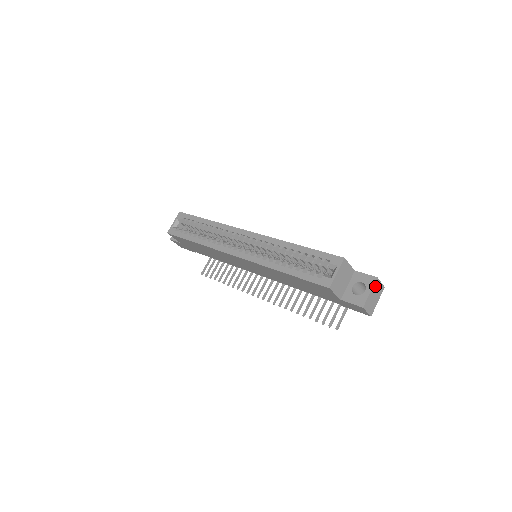
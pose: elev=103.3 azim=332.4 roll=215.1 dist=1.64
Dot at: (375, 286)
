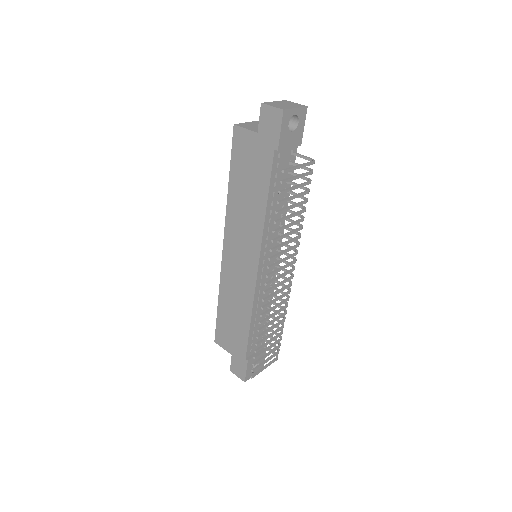
Dot at: (284, 102)
